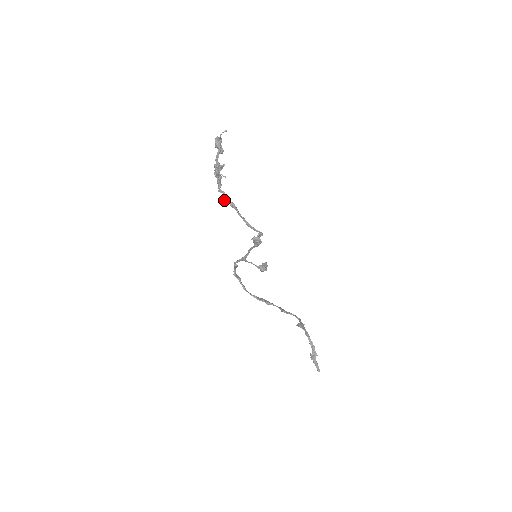
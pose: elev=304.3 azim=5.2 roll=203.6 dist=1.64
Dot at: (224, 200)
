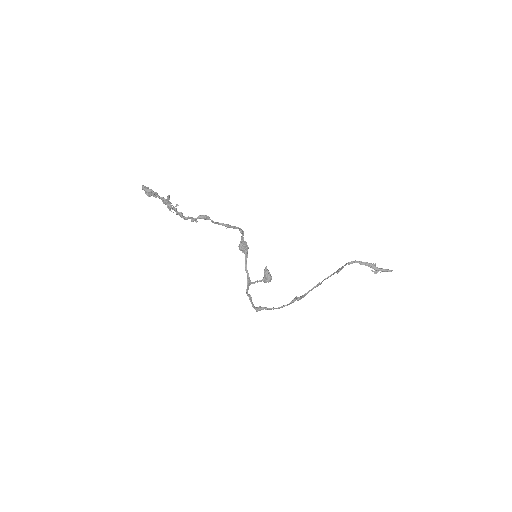
Dot at: (195, 219)
